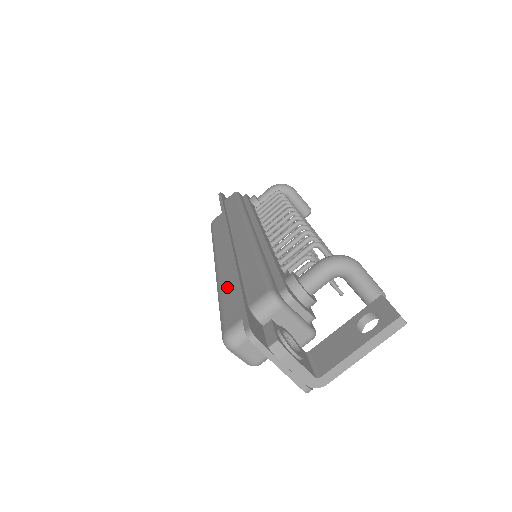
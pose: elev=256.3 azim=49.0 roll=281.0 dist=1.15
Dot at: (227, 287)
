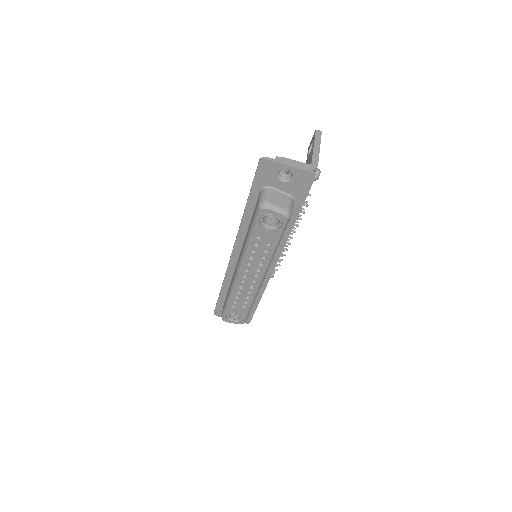
Dot at: (247, 234)
